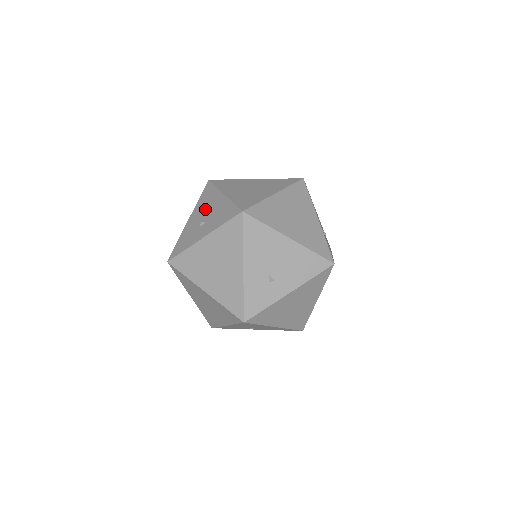
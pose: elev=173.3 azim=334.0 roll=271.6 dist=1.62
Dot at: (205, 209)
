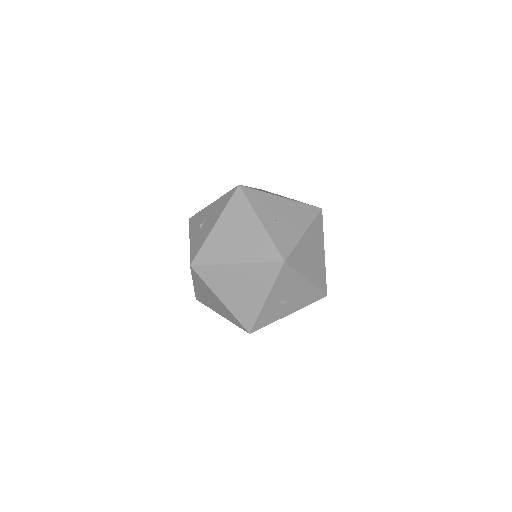
Dot at: (211, 215)
